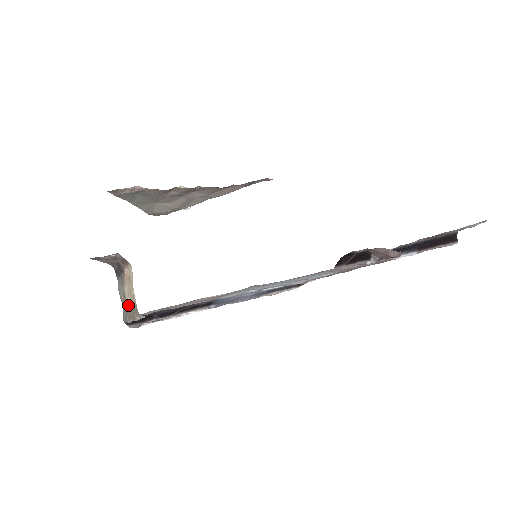
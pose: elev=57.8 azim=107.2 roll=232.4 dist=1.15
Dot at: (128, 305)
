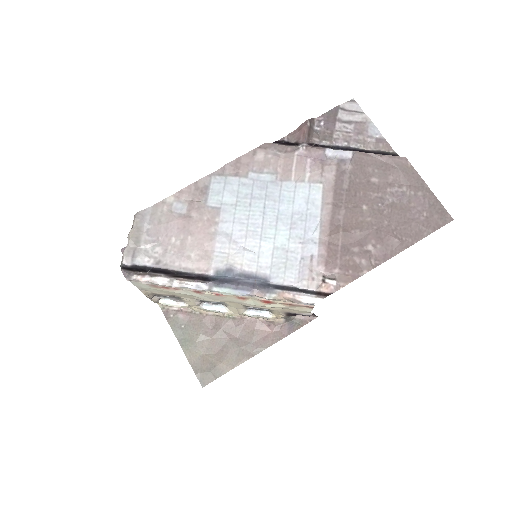
Dot at: occluded
